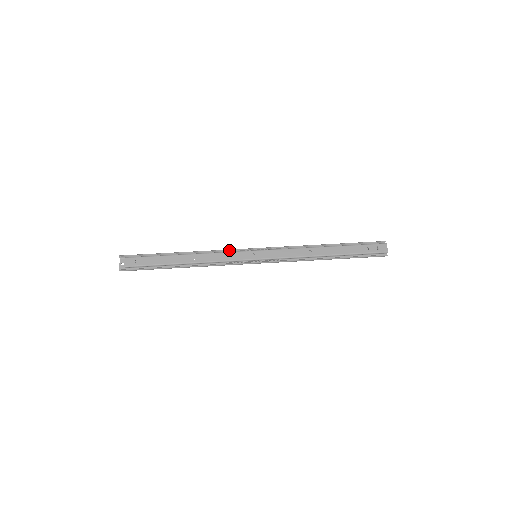
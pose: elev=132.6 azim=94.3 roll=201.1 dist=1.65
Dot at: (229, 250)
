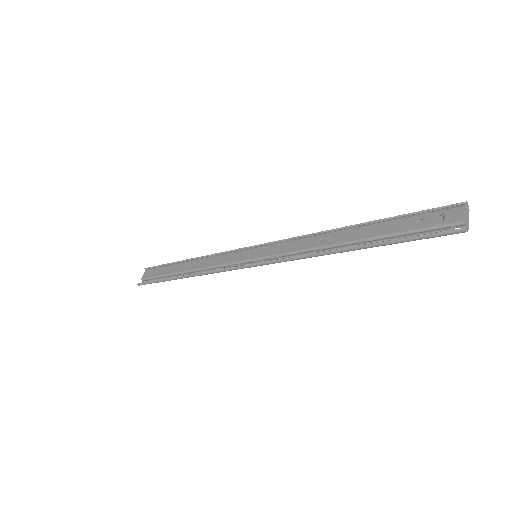
Dot at: (230, 251)
